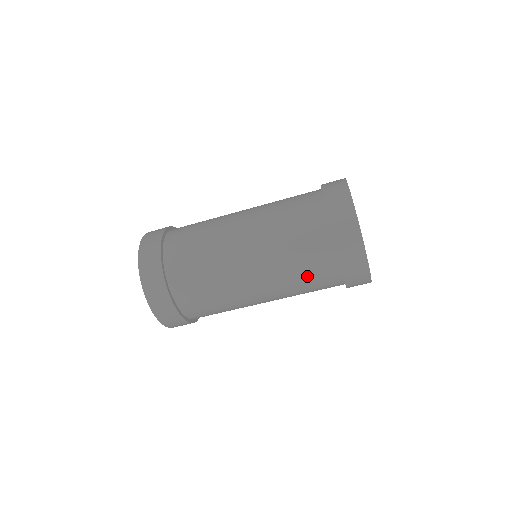
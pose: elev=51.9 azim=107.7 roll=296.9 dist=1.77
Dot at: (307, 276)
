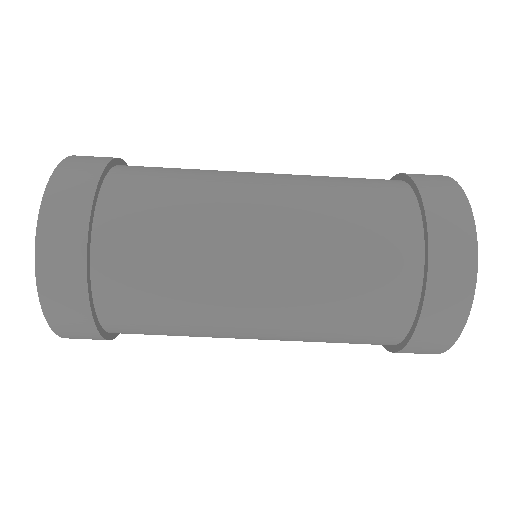
Dot at: (358, 279)
